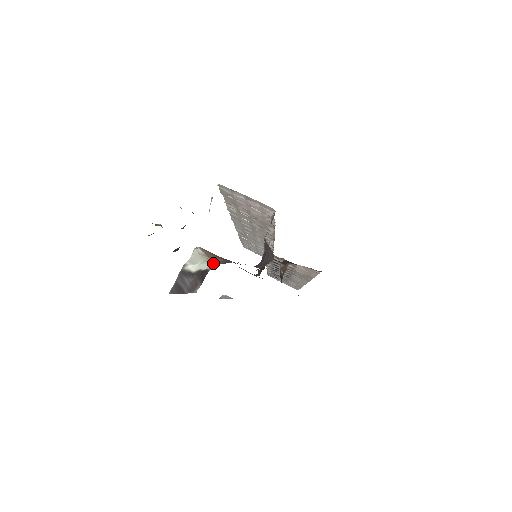
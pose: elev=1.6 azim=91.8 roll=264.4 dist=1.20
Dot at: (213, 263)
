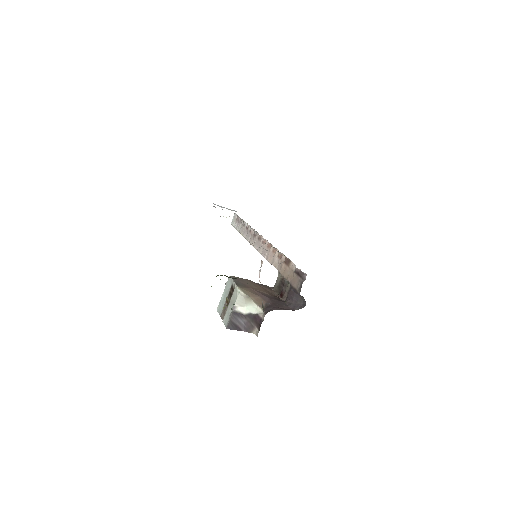
Dot at: (257, 305)
